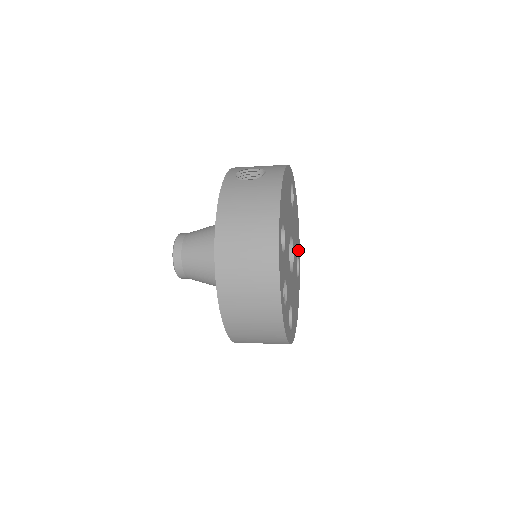
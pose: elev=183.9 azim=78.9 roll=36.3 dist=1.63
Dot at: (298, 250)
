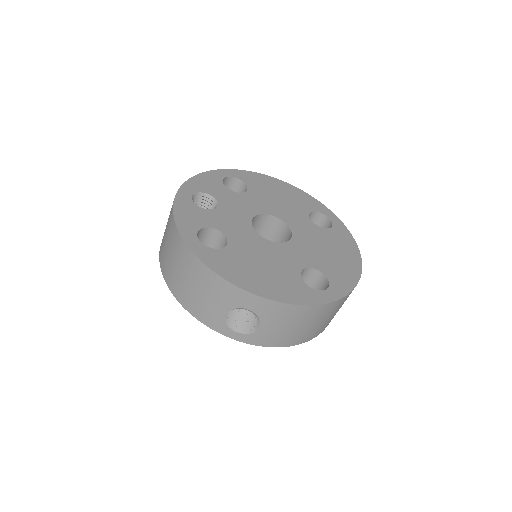
Dot at: (336, 280)
